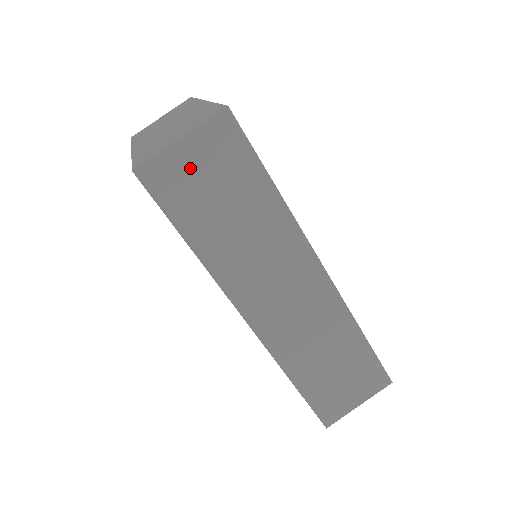
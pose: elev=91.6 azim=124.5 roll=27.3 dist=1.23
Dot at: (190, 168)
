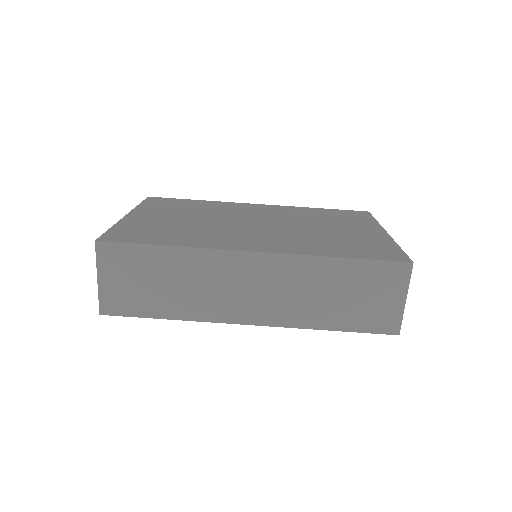
Dot at: (118, 286)
